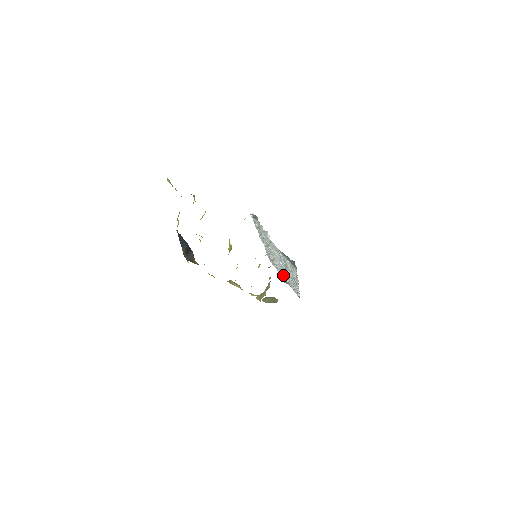
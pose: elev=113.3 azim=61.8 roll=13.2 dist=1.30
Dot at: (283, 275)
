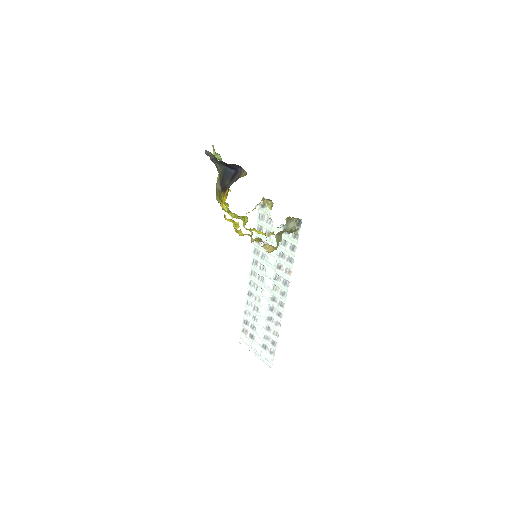
Dot at: (258, 336)
